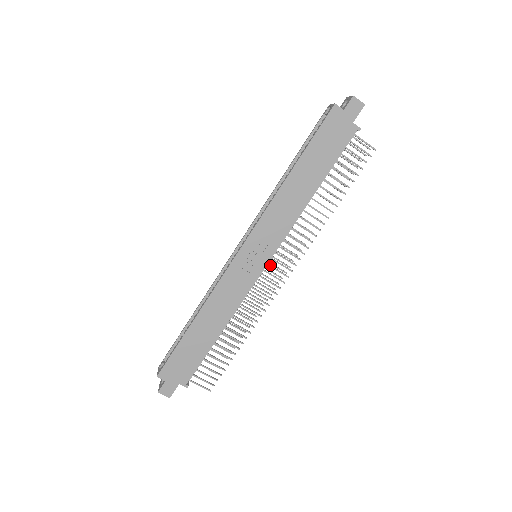
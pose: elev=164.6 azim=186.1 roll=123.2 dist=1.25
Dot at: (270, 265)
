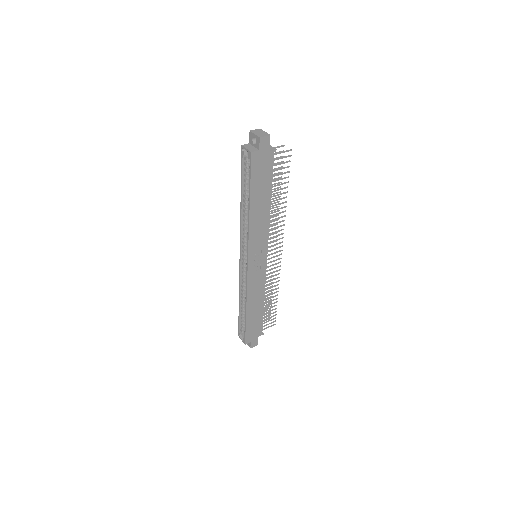
Dot at: (268, 255)
